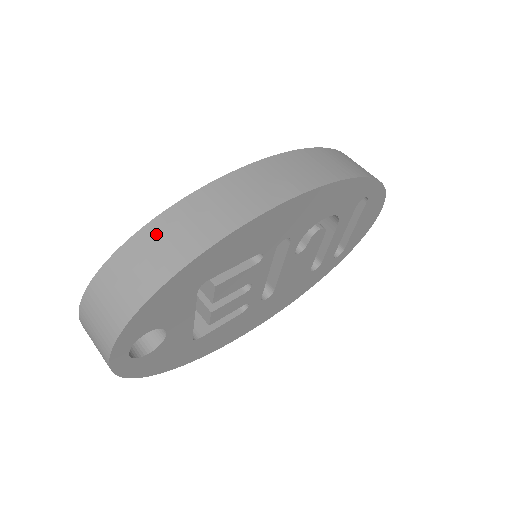
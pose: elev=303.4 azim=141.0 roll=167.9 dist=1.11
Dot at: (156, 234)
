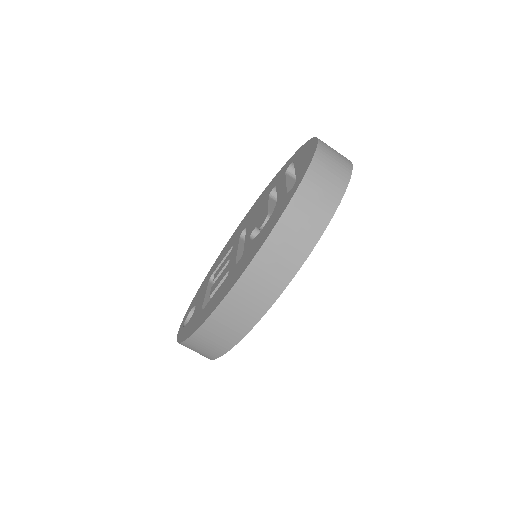
Dot at: (200, 340)
